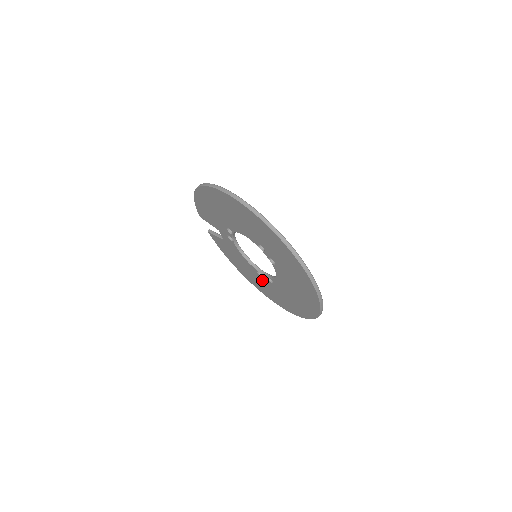
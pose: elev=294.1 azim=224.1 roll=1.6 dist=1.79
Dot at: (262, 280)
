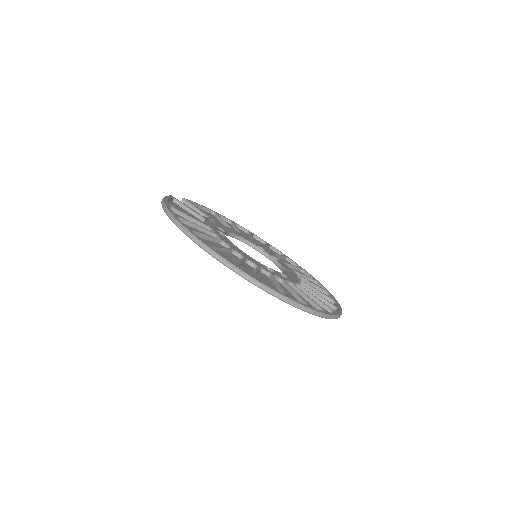
Dot at: occluded
